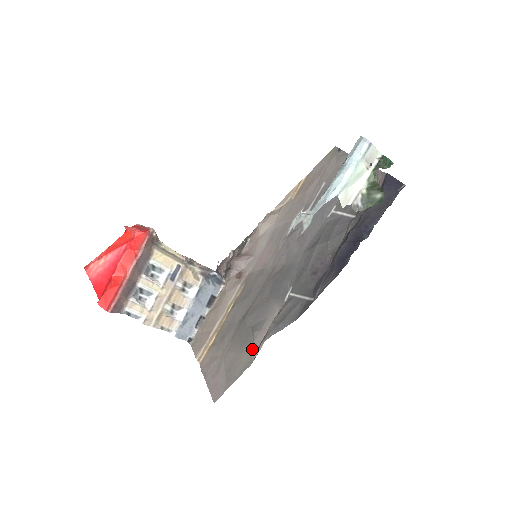
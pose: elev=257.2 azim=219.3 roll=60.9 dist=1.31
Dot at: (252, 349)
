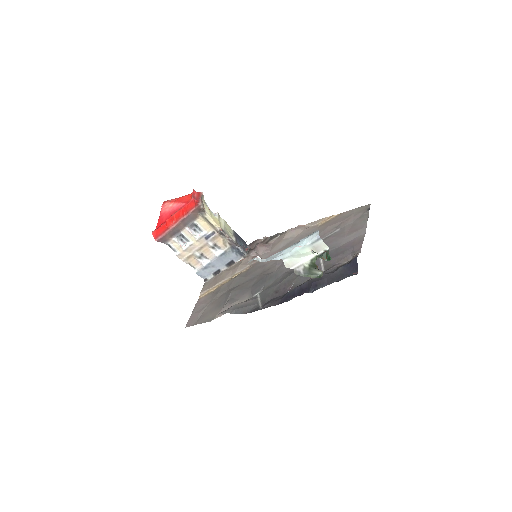
Dot at: (218, 312)
